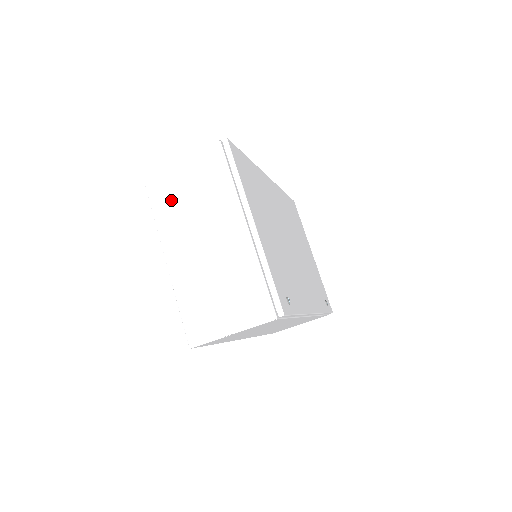
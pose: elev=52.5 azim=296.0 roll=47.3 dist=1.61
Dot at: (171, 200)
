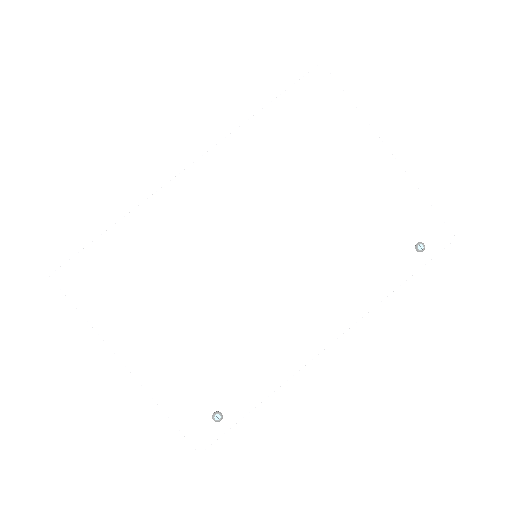
Dot at: occluded
